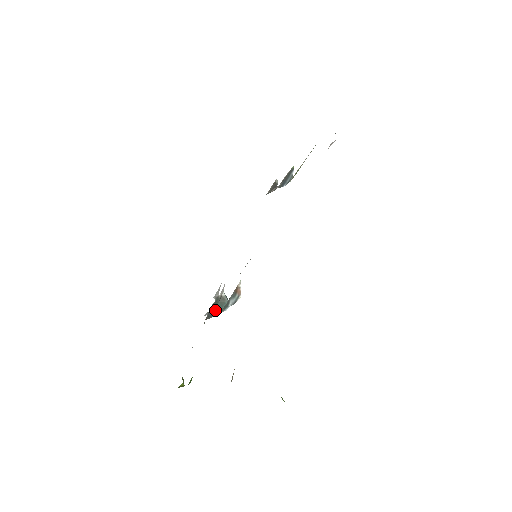
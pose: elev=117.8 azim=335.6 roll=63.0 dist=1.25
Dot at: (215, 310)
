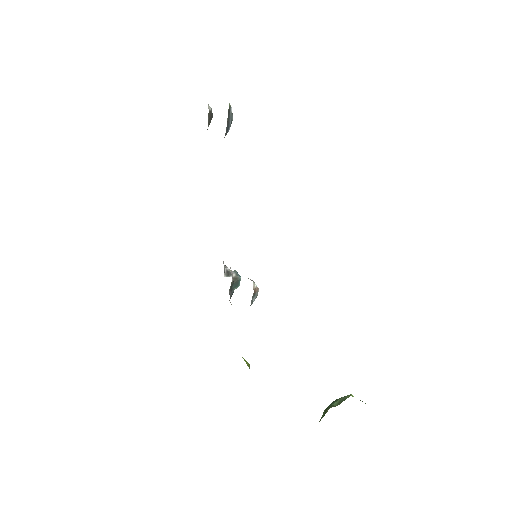
Dot at: (233, 289)
